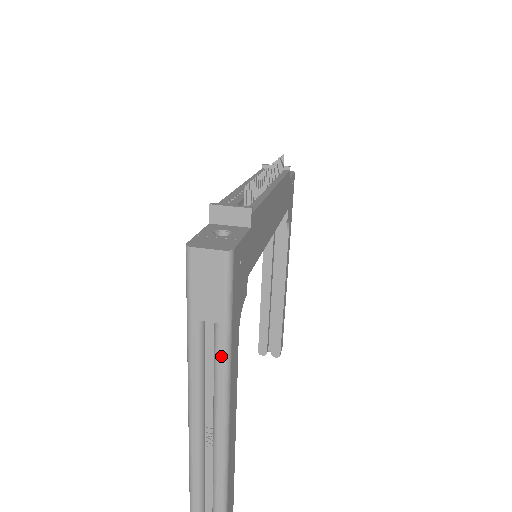
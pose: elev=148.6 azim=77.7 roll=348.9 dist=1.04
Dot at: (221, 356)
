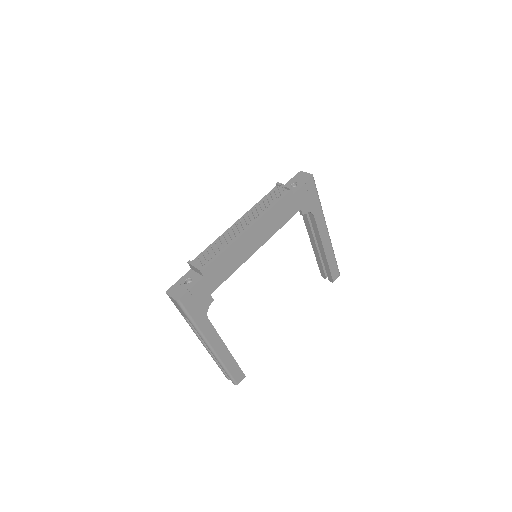
Dot at: (196, 330)
